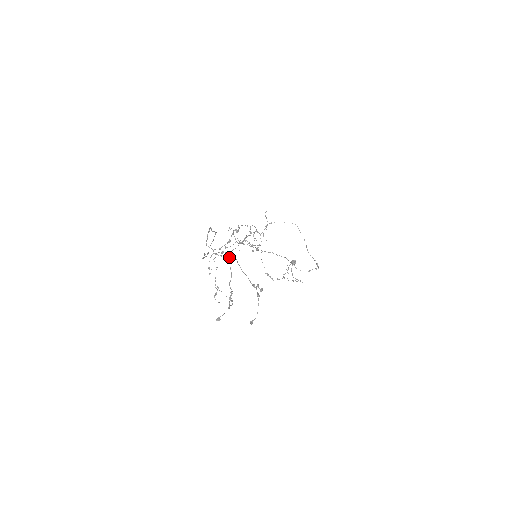
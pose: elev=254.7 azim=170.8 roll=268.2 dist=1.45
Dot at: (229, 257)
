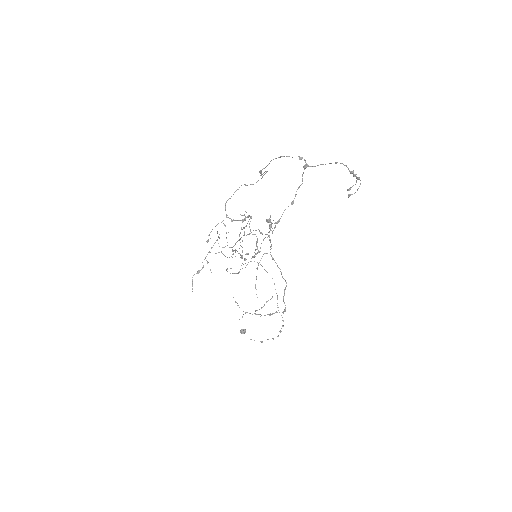
Dot at: (306, 165)
